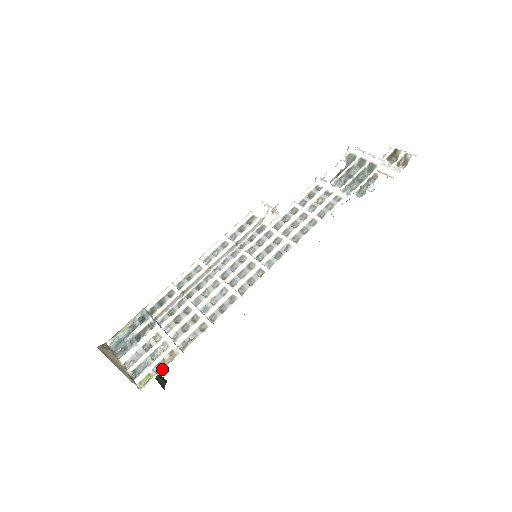
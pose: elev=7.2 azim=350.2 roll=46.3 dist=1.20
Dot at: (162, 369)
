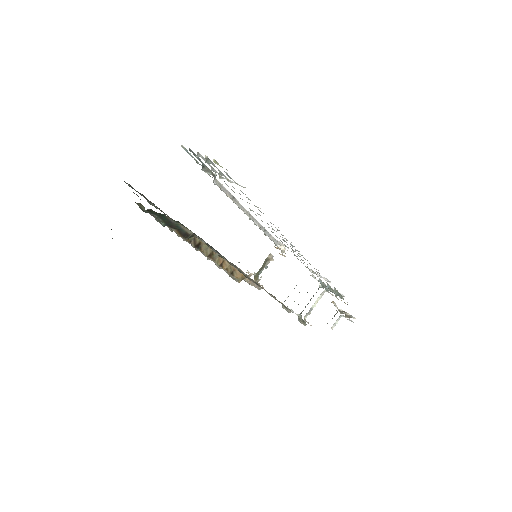
Dot at: (231, 178)
